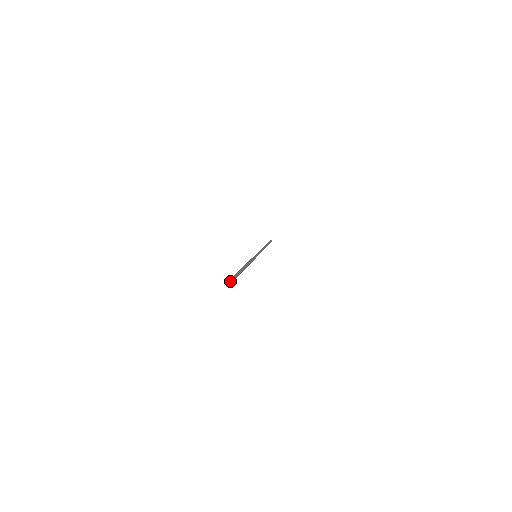
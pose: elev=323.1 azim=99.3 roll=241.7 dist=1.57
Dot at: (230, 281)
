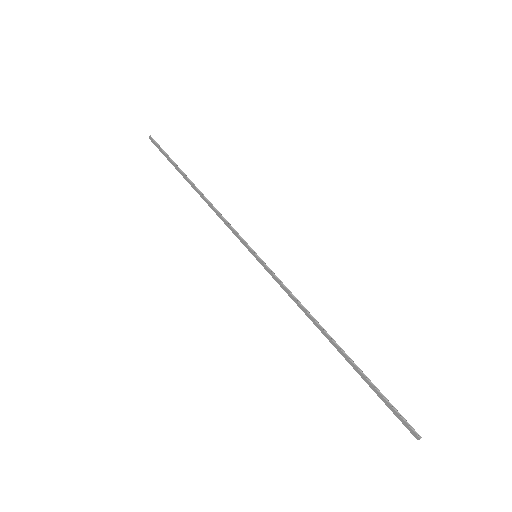
Dot at: (407, 423)
